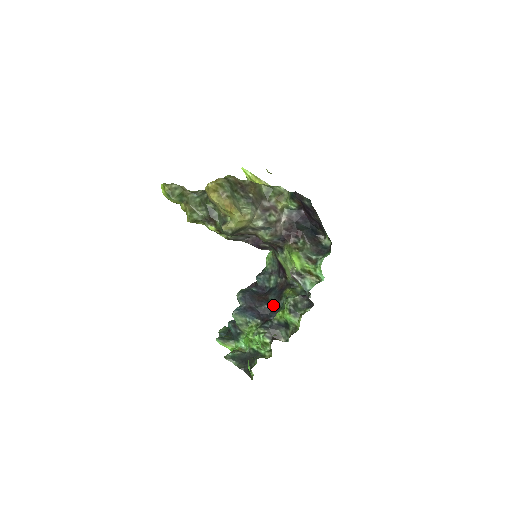
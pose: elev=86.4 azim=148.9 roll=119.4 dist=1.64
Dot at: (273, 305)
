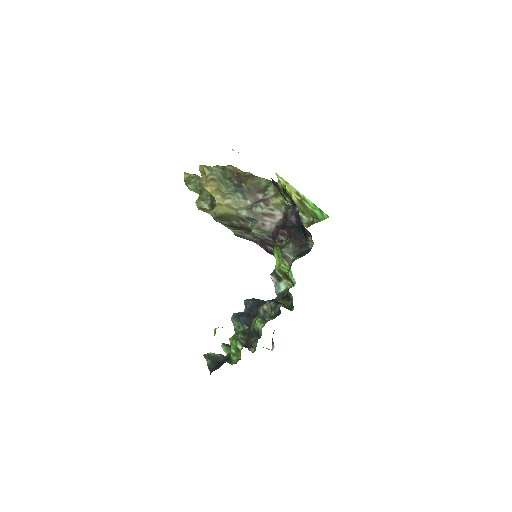
Dot at: occluded
